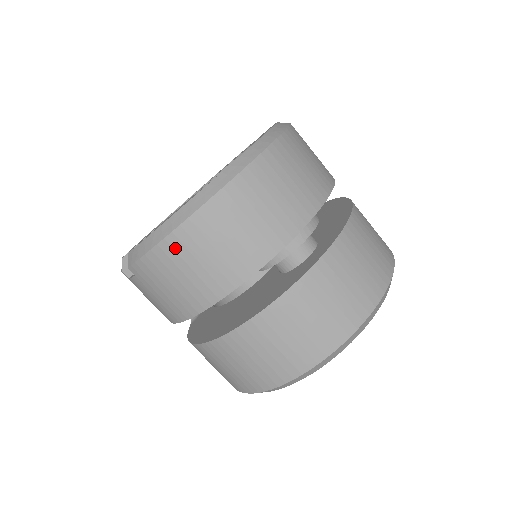
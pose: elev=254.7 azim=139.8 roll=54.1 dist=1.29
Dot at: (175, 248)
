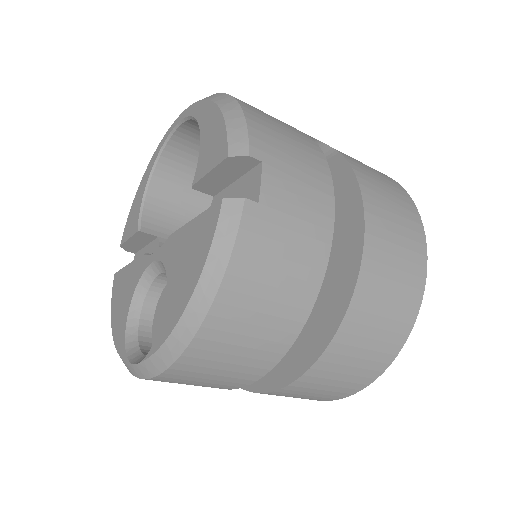
Dot at: occluded
